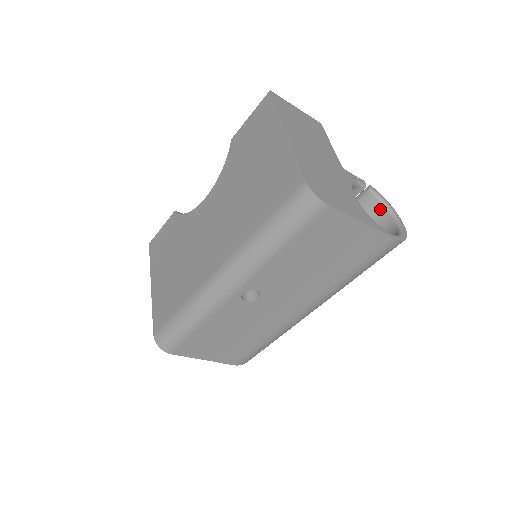
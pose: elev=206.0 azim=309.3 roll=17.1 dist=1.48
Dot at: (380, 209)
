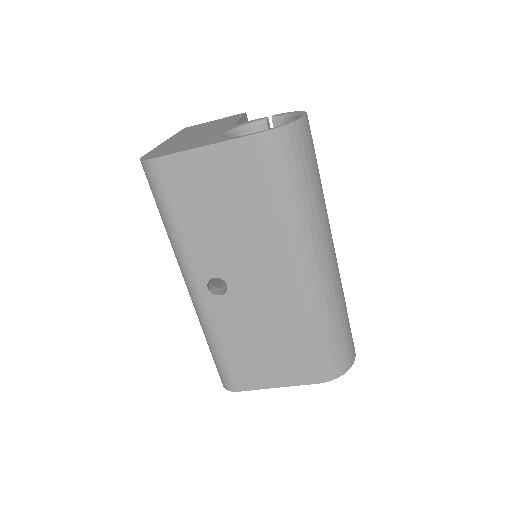
Dot at: occluded
